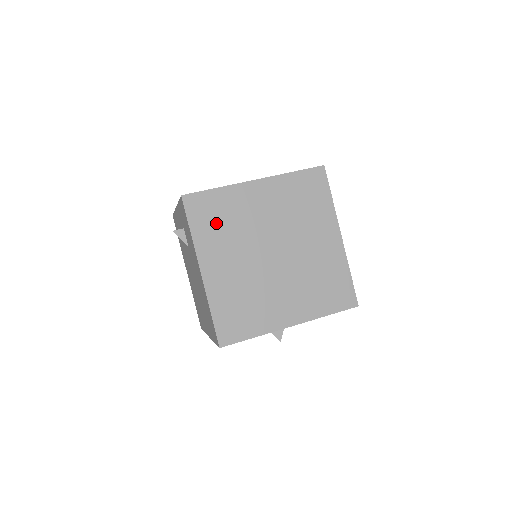
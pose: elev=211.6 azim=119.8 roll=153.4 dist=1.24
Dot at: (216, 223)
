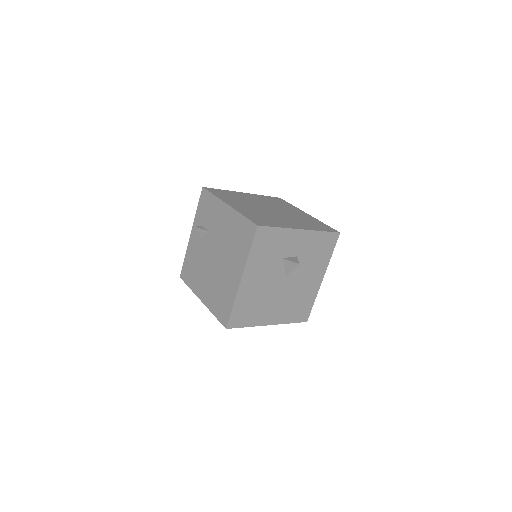
Dot at: (228, 196)
